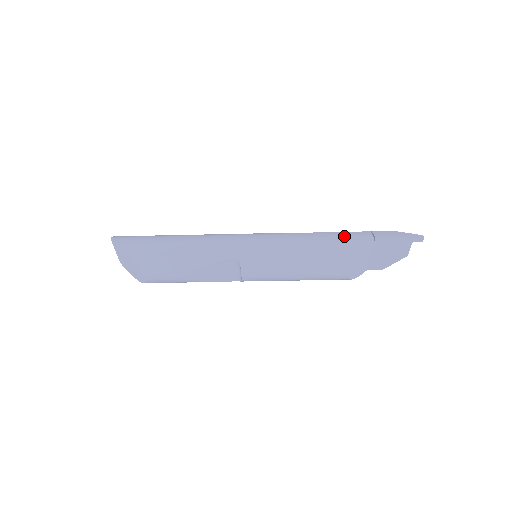
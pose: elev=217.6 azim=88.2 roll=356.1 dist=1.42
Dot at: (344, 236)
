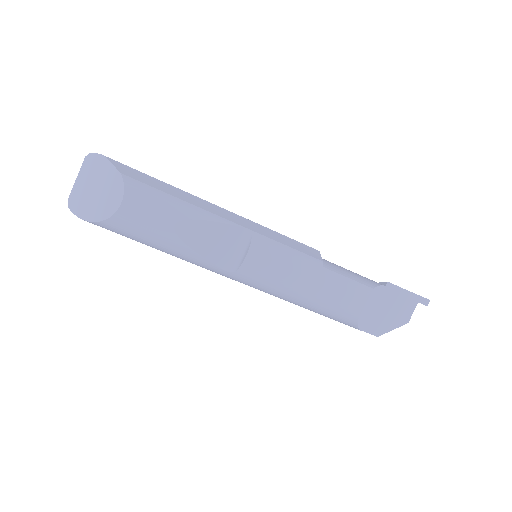
Dot at: occluded
